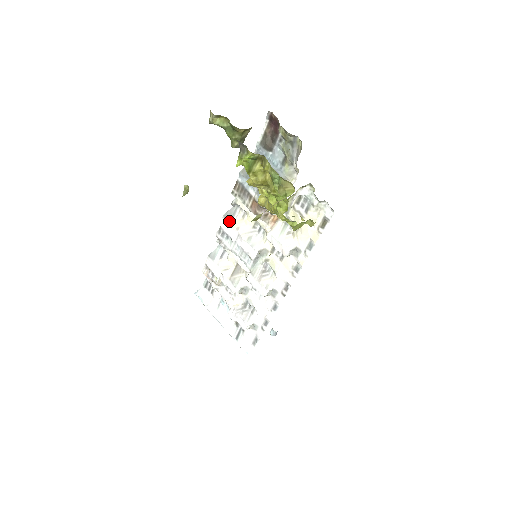
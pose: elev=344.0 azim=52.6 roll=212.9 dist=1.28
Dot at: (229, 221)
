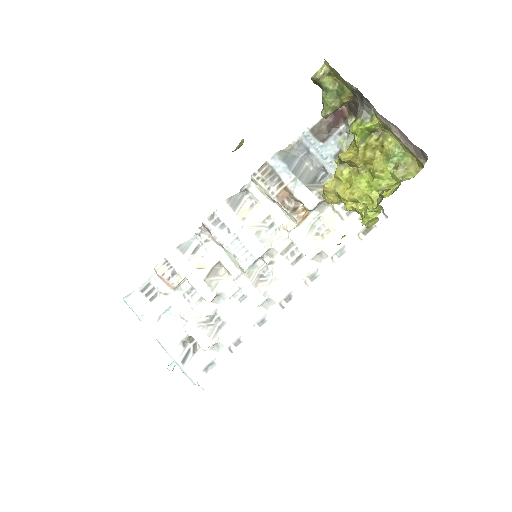
Dot at: (233, 207)
